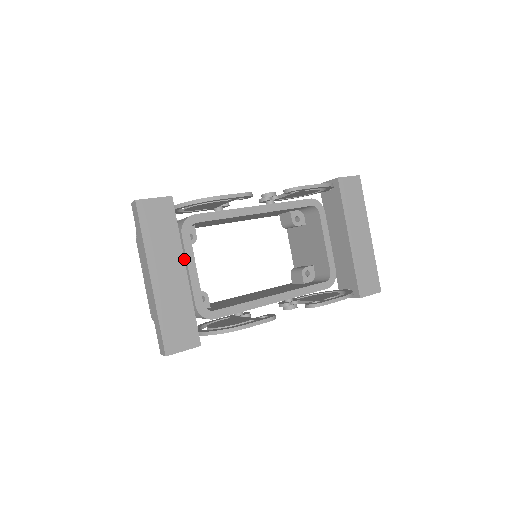
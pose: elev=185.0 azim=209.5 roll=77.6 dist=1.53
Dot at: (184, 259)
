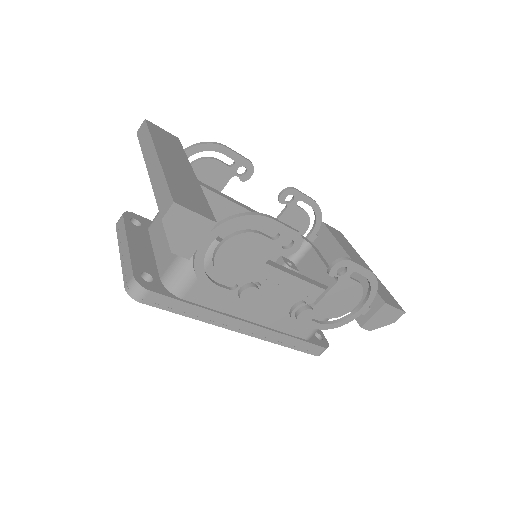
Dot at: (192, 168)
